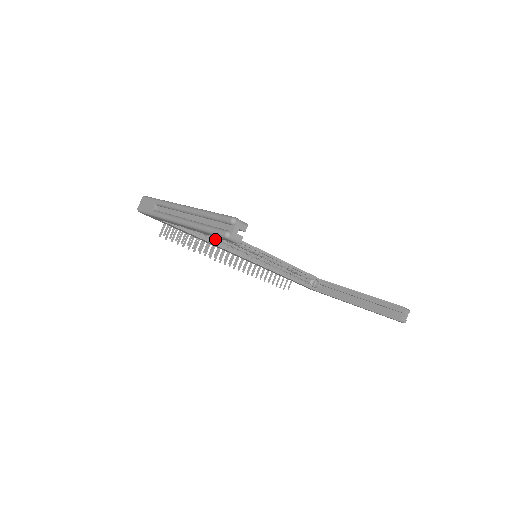
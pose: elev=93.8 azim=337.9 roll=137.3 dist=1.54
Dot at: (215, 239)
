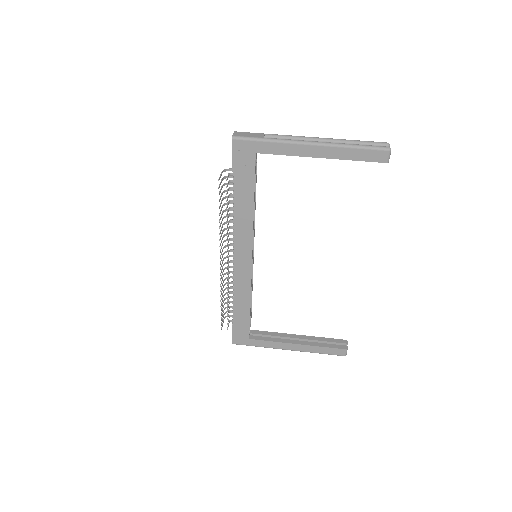
Dot at: occluded
